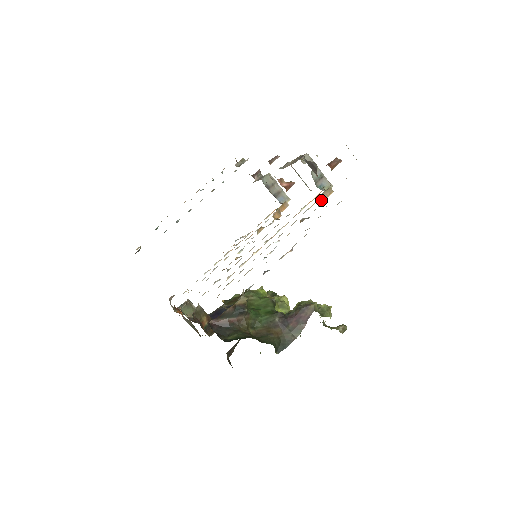
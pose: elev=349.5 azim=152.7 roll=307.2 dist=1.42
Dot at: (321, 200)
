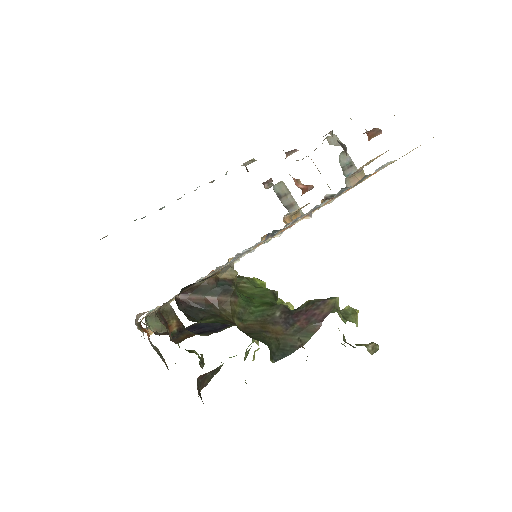
Dot at: (350, 184)
